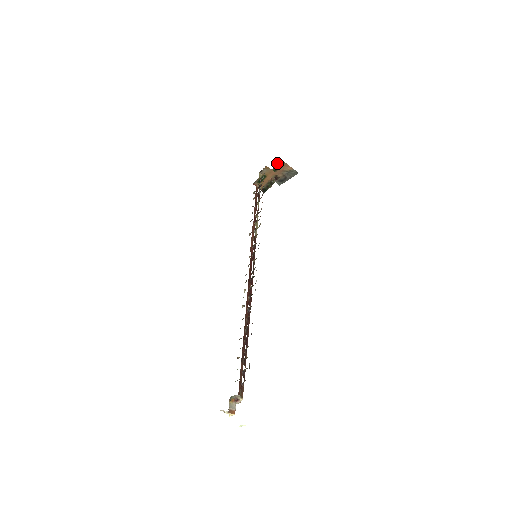
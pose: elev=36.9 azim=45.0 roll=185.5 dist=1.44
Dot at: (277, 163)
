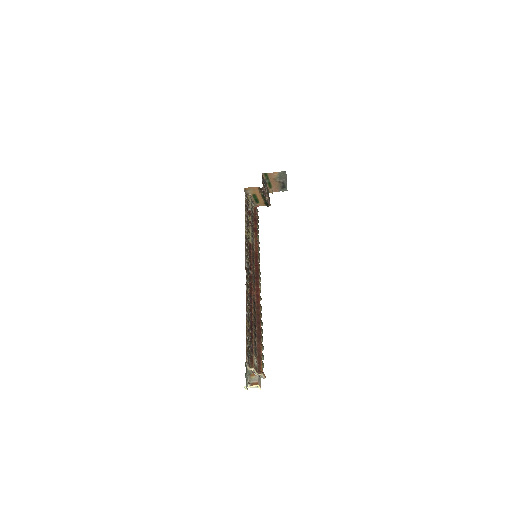
Dot at: (264, 178)
